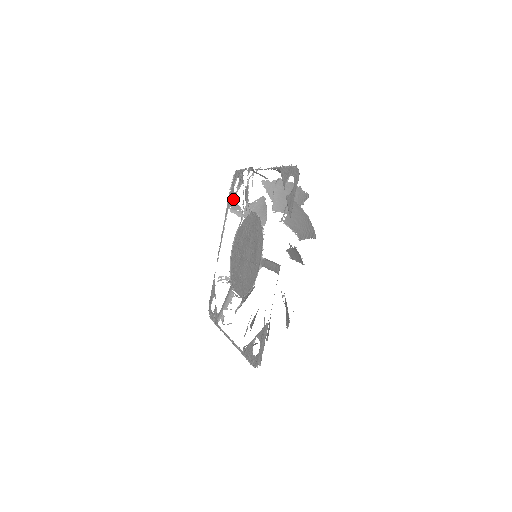
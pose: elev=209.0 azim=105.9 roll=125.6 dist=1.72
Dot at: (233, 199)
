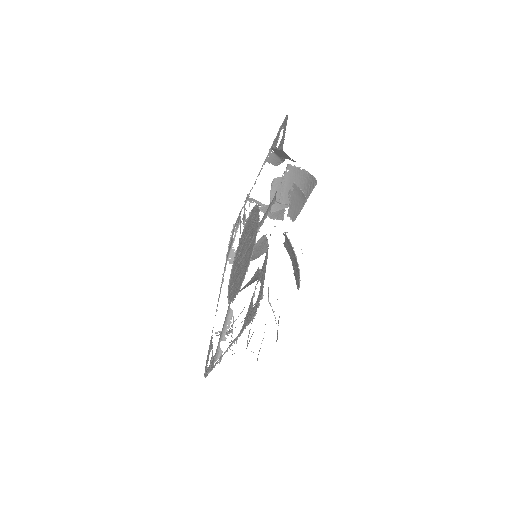
Dot at: occluded
